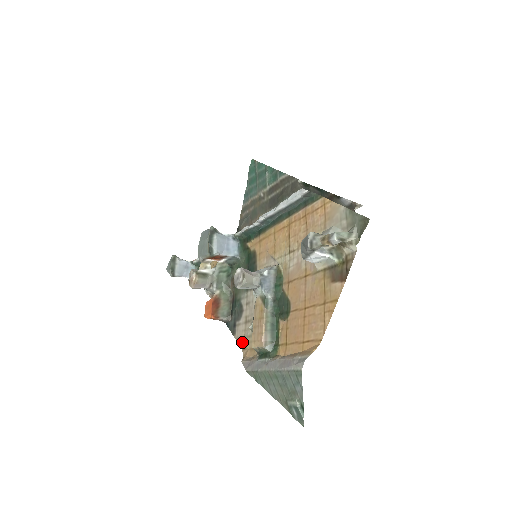
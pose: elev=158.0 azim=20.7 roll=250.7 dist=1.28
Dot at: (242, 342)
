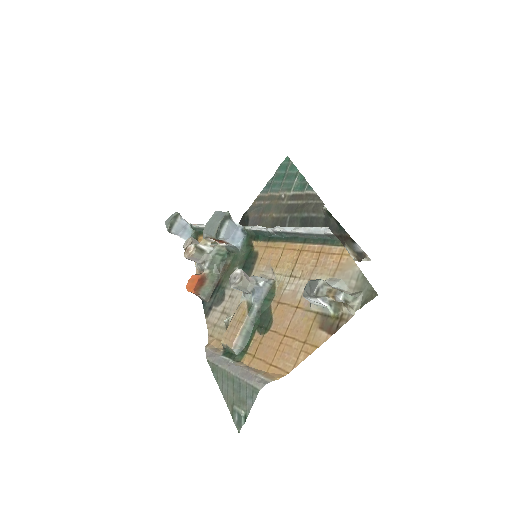
Dot at: (212, 328)
